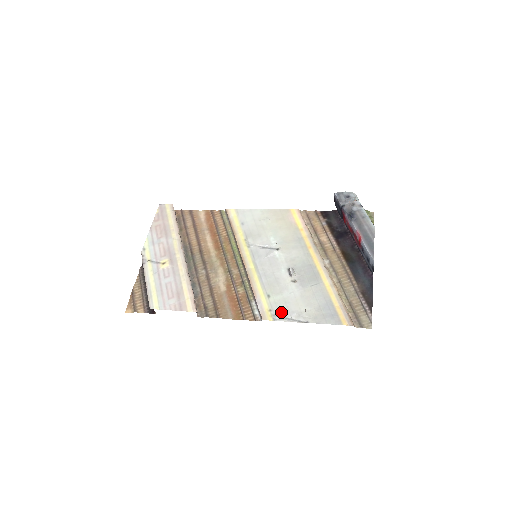
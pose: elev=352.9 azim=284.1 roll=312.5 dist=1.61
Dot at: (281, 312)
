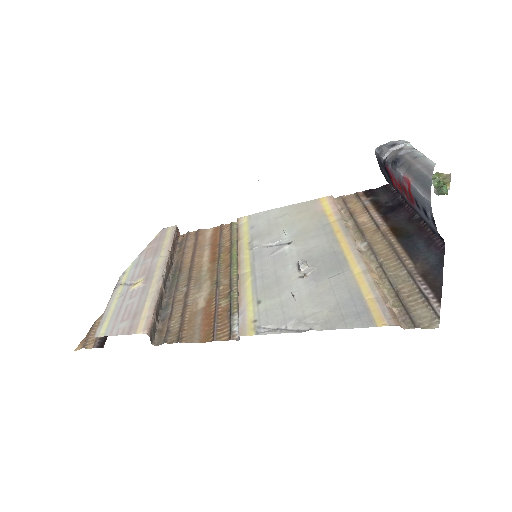
Dot at: (271, 321)
